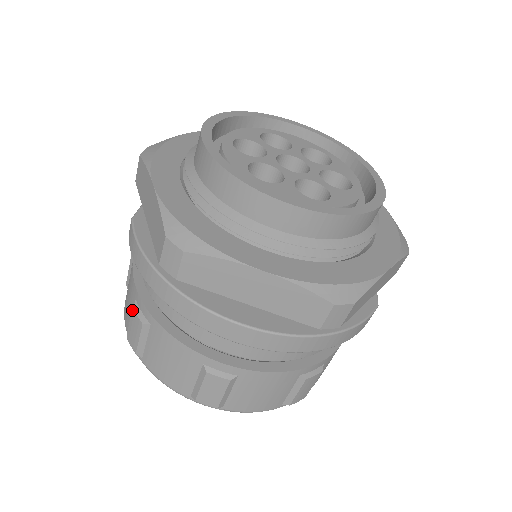
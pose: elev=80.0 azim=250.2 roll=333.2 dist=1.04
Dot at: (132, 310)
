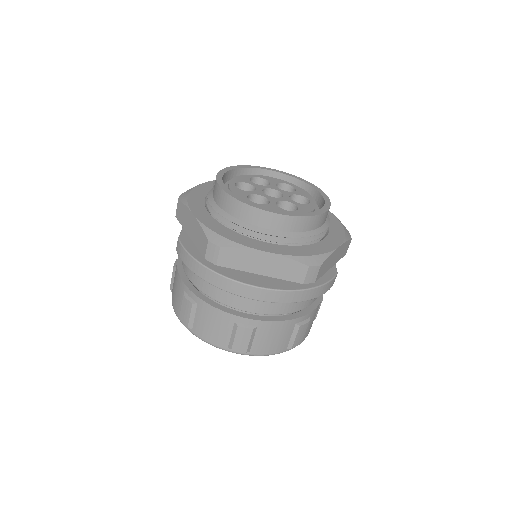
Dot at: (183, 298)
